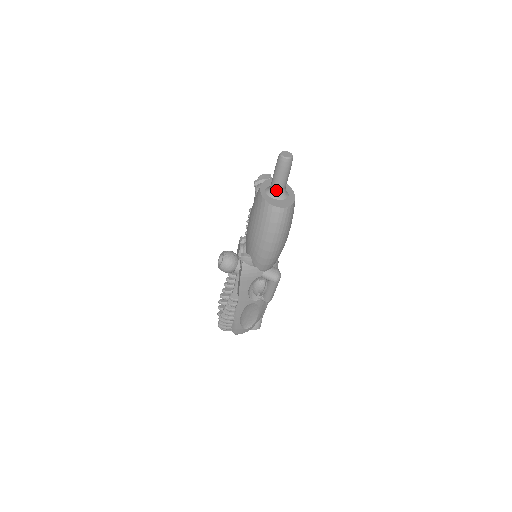
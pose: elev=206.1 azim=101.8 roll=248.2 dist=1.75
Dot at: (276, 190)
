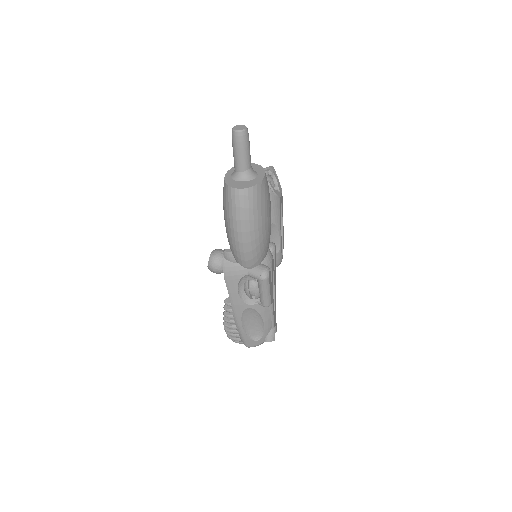
Dot at: (238, 171)
